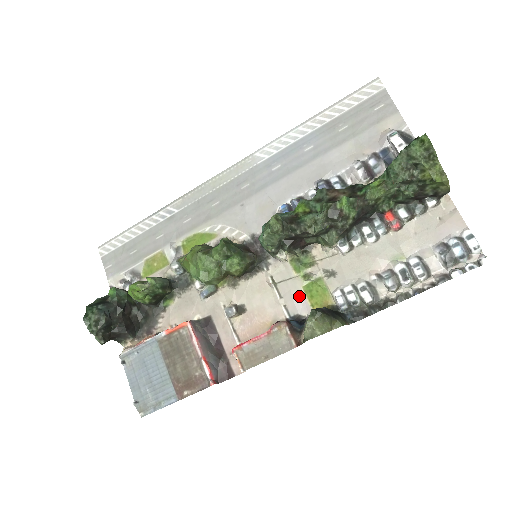
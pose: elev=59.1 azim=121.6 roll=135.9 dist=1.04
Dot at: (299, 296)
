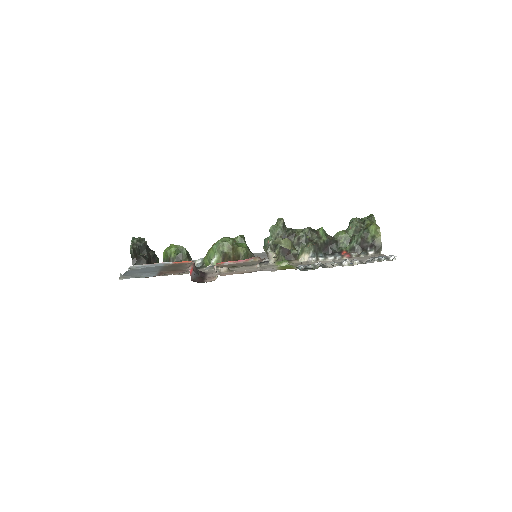
Dot at: (274, 268)
